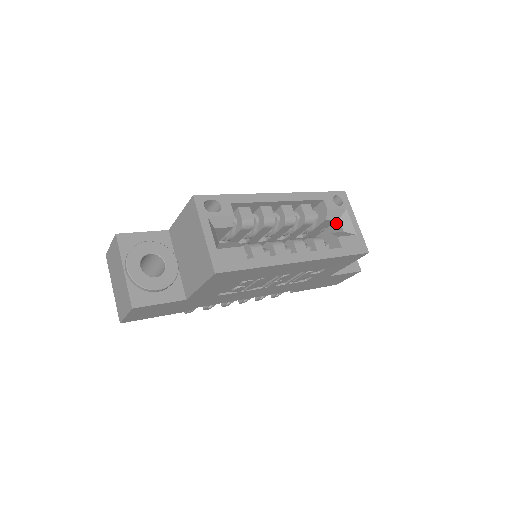
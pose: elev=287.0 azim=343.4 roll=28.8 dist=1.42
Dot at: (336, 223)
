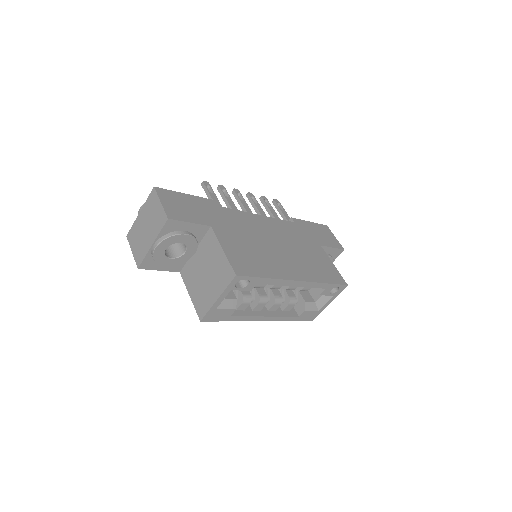
Dot at: occluded
